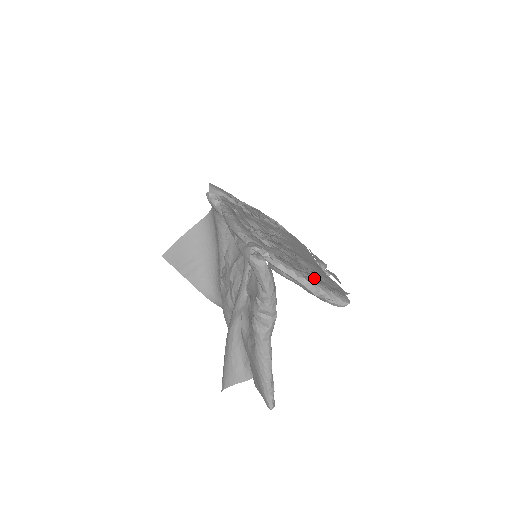
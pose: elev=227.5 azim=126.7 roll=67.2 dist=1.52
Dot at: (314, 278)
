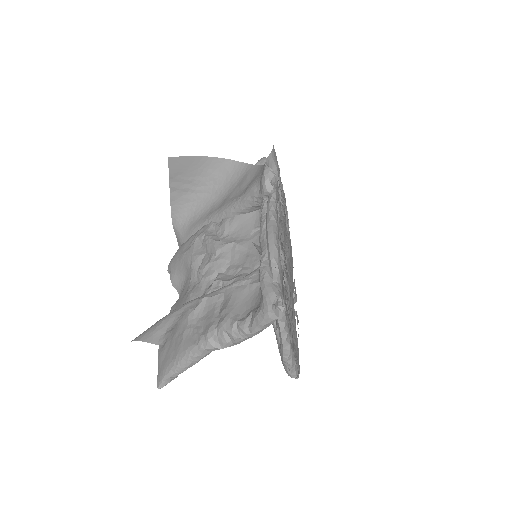
Dot at: (293, 340)
